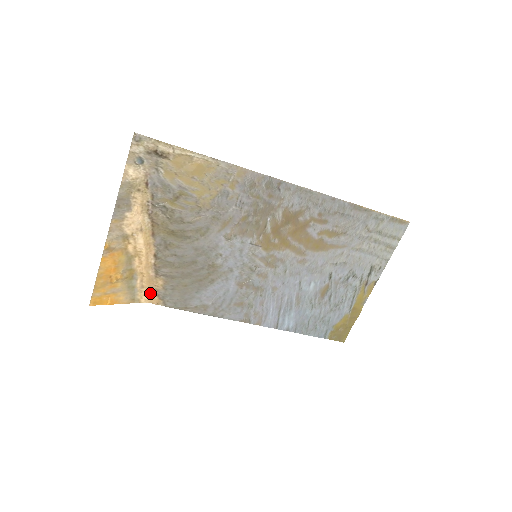
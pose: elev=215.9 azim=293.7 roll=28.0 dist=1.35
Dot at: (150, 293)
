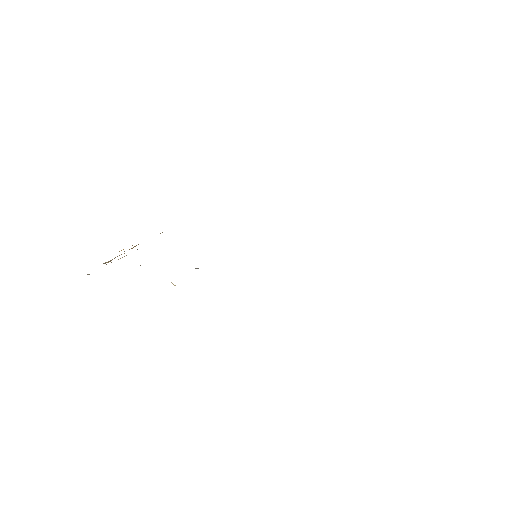
Dot at: occluded
